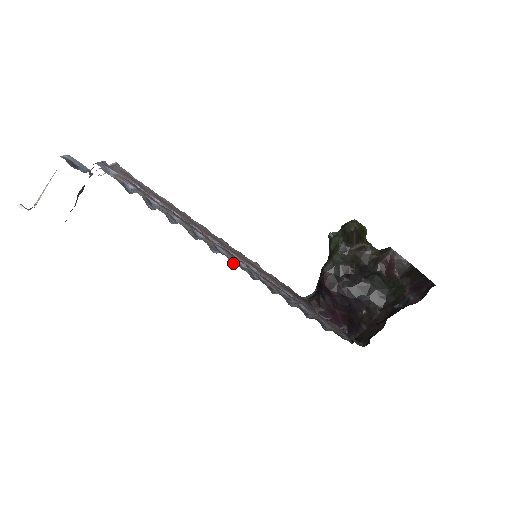
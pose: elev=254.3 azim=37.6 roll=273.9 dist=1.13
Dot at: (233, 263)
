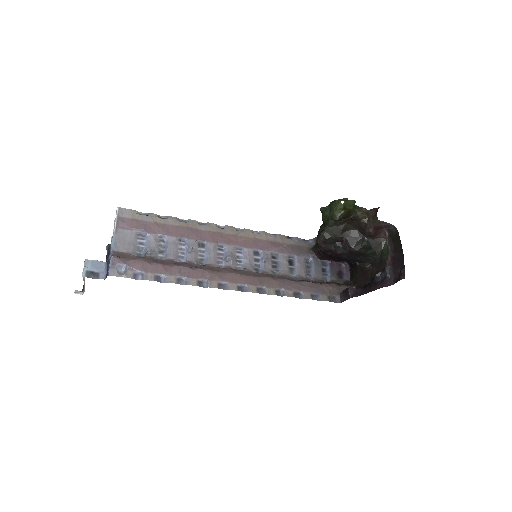
Dot at: (239, 263)
